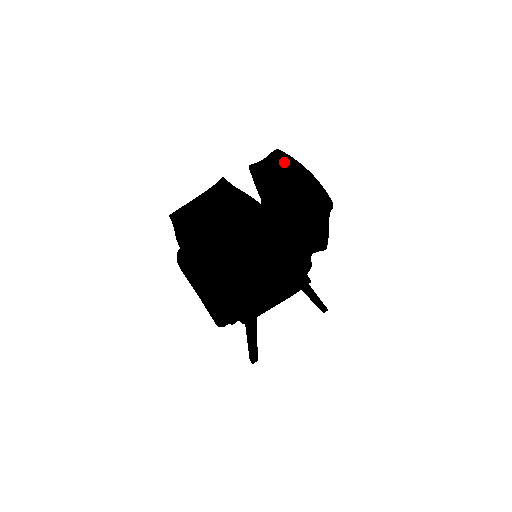
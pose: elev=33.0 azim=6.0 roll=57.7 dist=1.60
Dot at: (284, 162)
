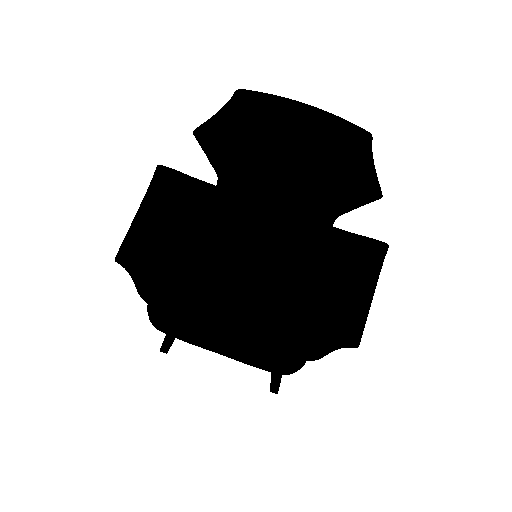
Dot at: (259, 104)
